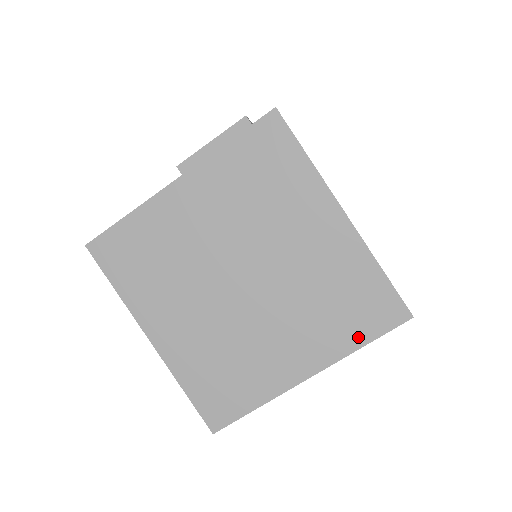
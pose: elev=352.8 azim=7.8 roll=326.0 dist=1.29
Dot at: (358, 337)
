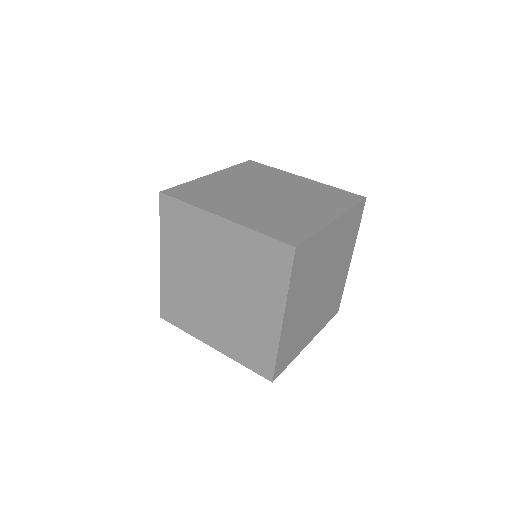
Dot at: (282, 280)
